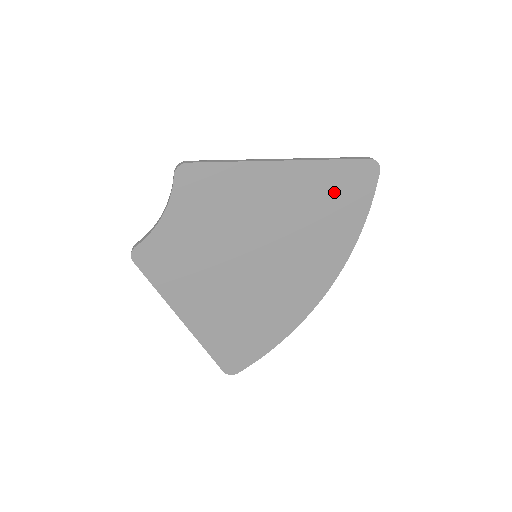
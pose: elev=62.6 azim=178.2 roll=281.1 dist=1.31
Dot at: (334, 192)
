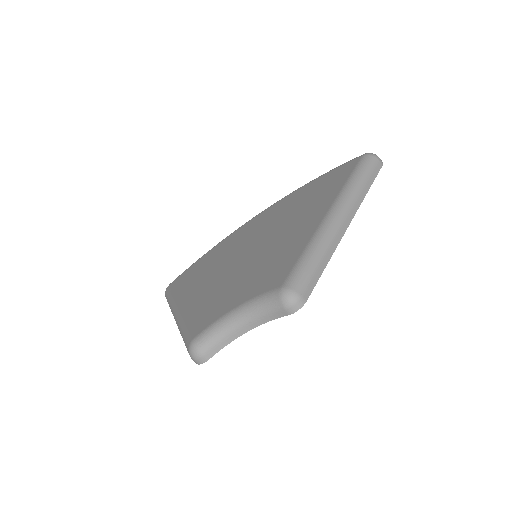
Dot at: occluded
